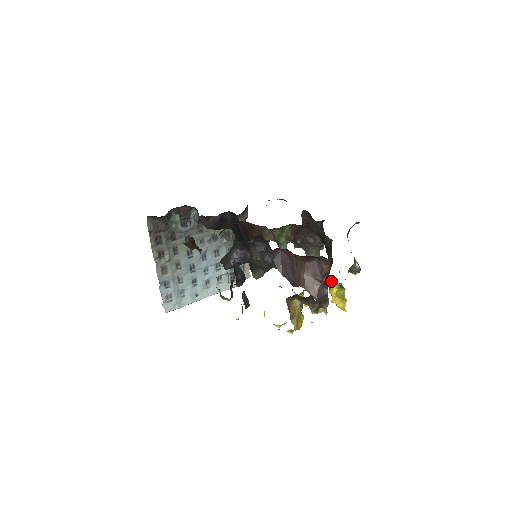
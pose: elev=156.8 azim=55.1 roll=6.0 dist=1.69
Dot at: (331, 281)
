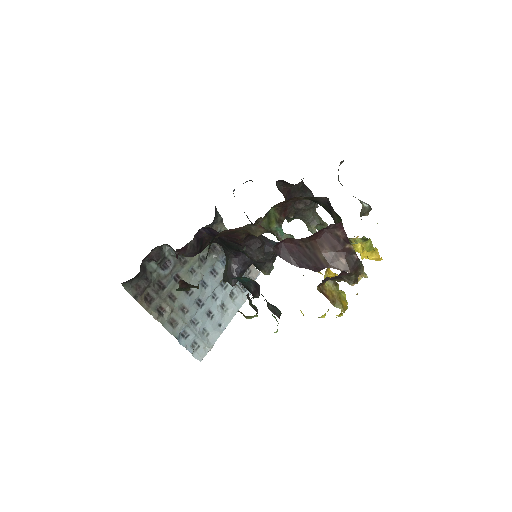
Dot at: occluded
